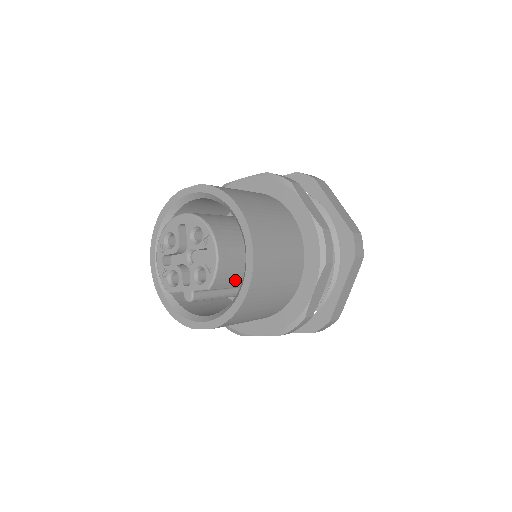
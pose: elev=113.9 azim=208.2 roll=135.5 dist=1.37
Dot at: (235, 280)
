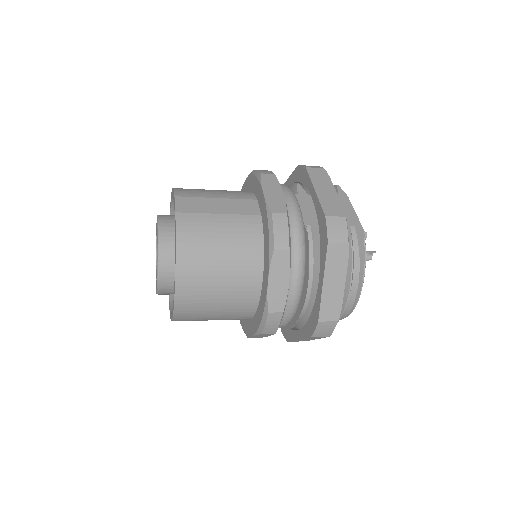
Dot at: occluded
